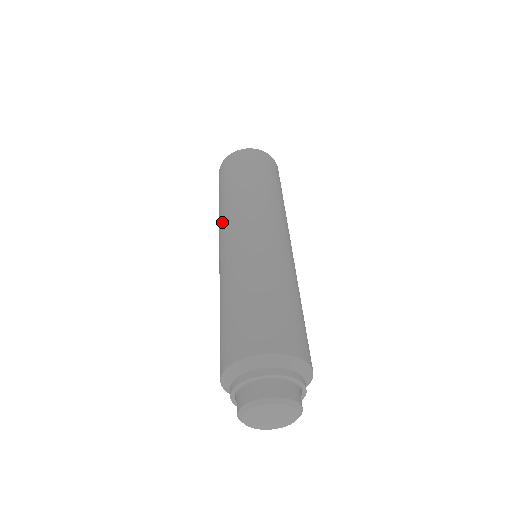
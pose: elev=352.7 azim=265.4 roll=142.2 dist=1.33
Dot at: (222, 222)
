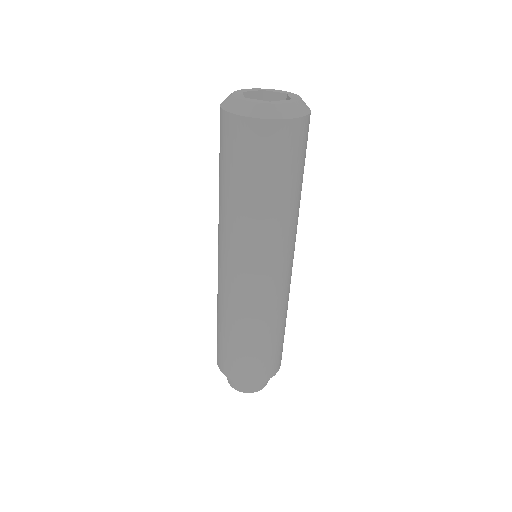
Dot at: occluded
